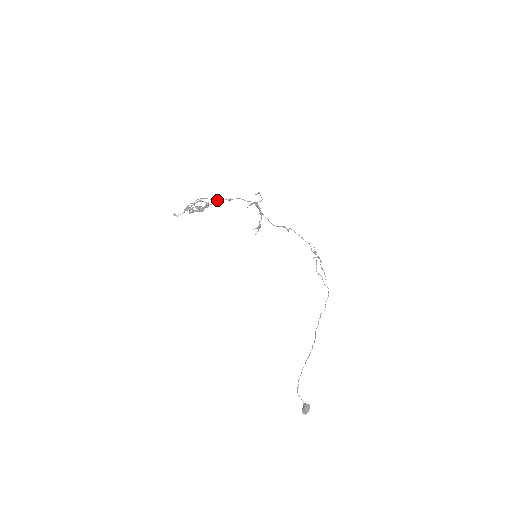
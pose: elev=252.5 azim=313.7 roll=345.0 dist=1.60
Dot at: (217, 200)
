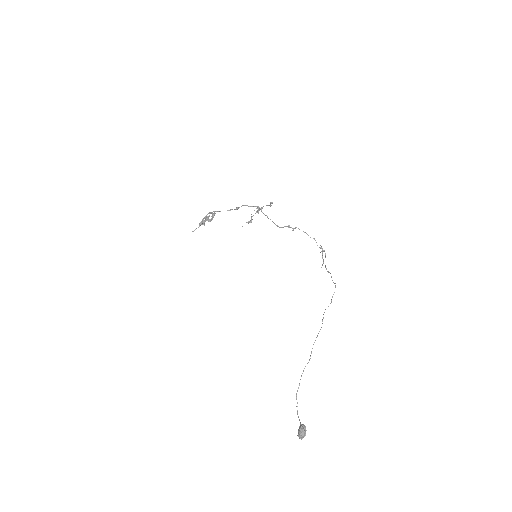
Dot at: occluded
